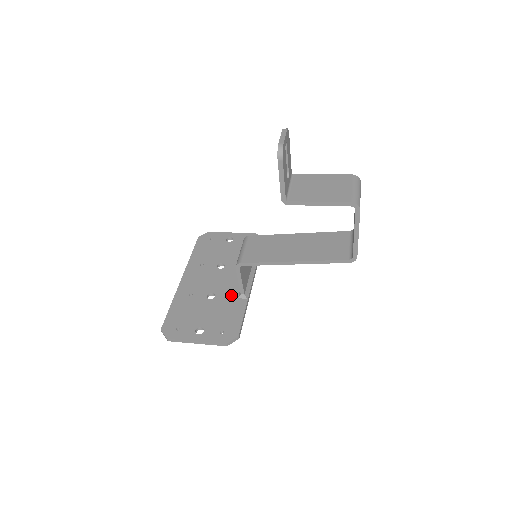
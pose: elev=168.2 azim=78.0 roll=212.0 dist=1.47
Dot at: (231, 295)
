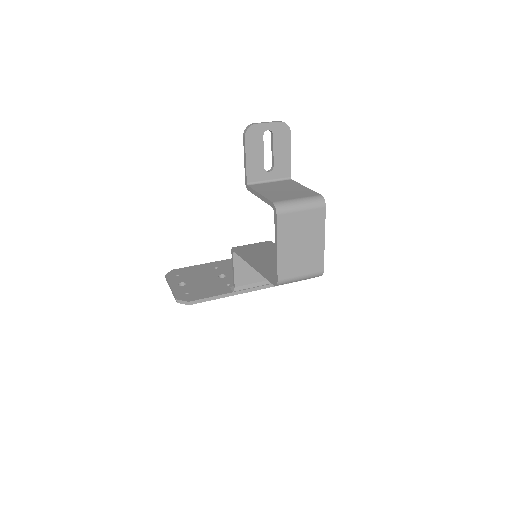
Dot at: (231, 283)
